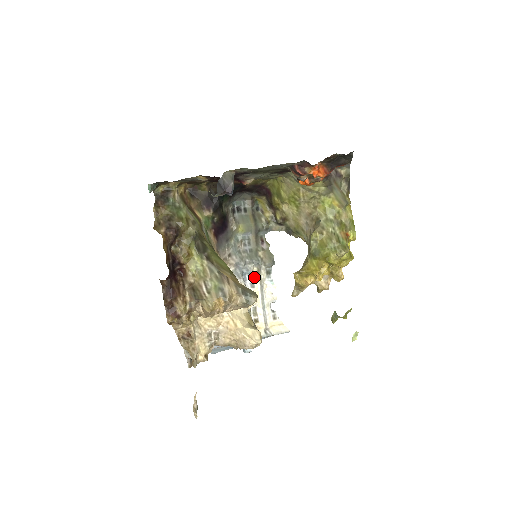
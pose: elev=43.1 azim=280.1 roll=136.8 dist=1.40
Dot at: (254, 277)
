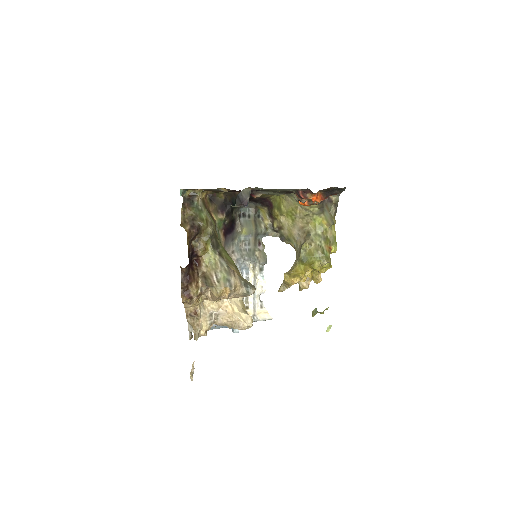
Dot at: (250, 272)
